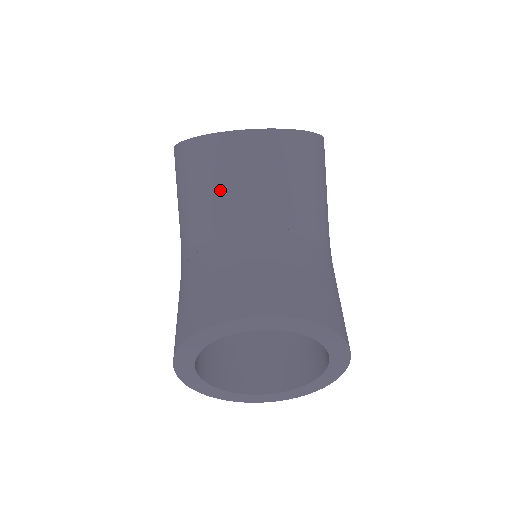
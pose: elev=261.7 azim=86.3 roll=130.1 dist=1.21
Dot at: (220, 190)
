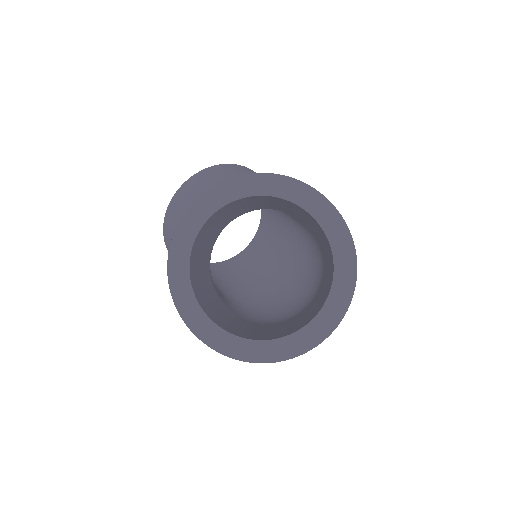
Dot at: occluded
